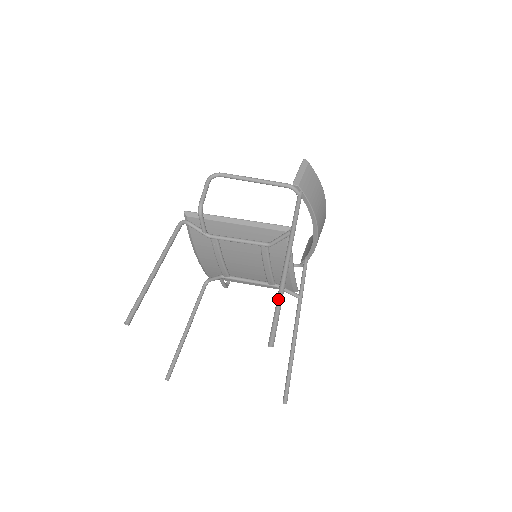
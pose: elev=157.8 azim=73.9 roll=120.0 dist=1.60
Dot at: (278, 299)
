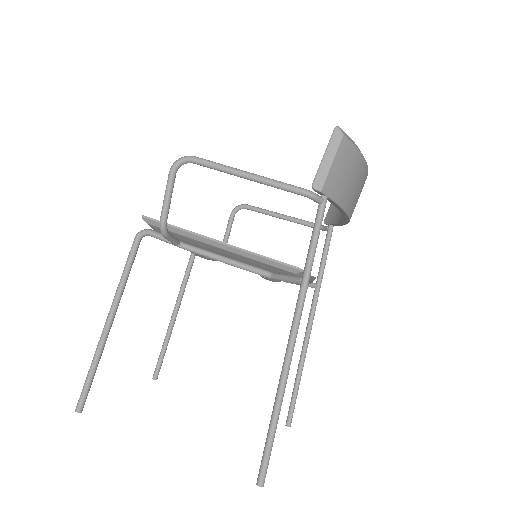
Dot at: (274, 414)
